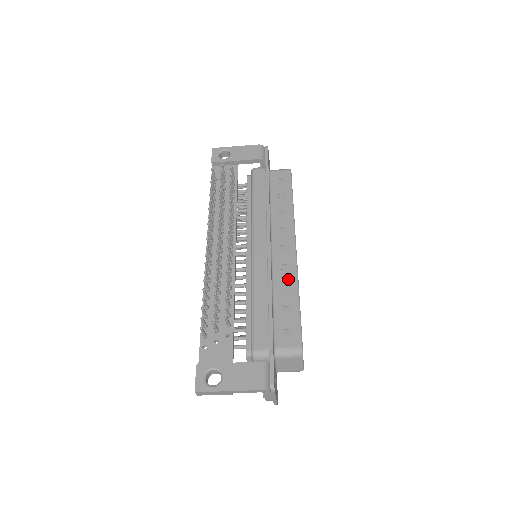
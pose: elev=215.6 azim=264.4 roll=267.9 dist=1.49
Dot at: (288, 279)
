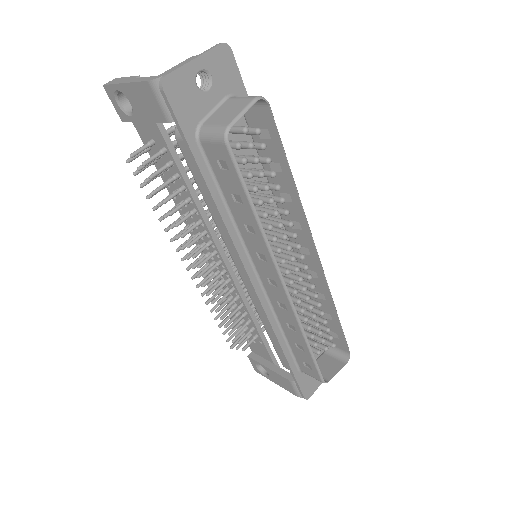
Dot at: (289, 320)
